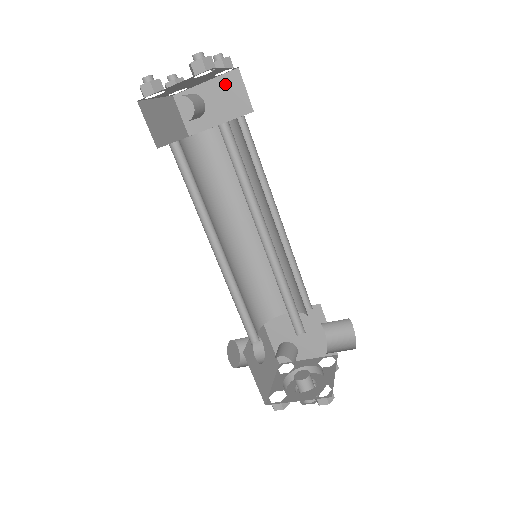
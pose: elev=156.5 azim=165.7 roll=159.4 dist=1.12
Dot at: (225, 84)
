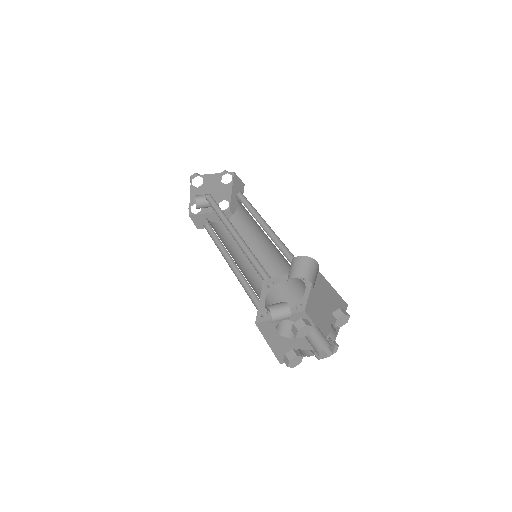
Dot at: (235, 184)
